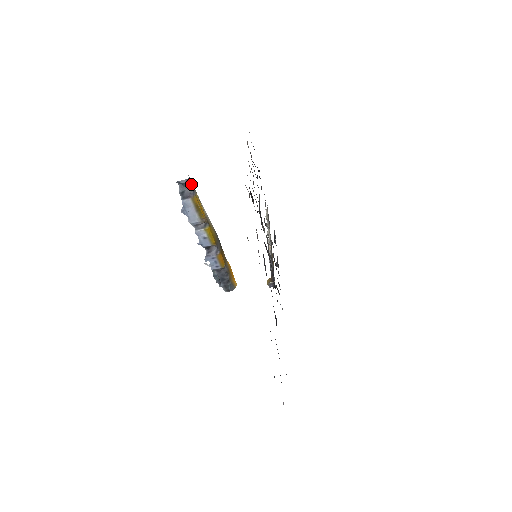
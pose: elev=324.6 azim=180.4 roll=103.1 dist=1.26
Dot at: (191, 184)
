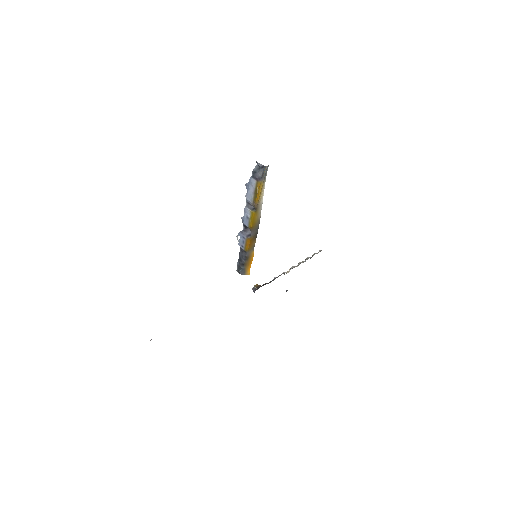
Dot at: (264, 171)
